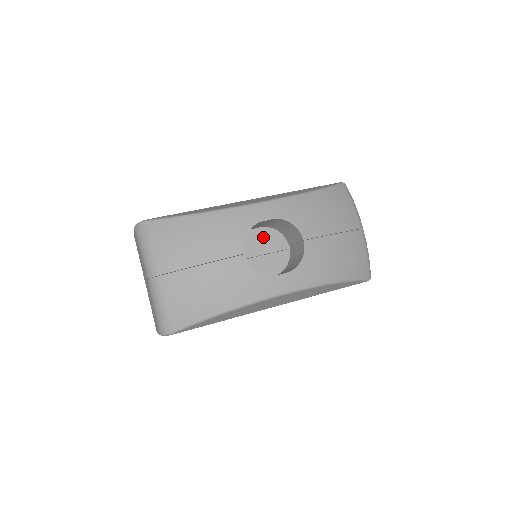
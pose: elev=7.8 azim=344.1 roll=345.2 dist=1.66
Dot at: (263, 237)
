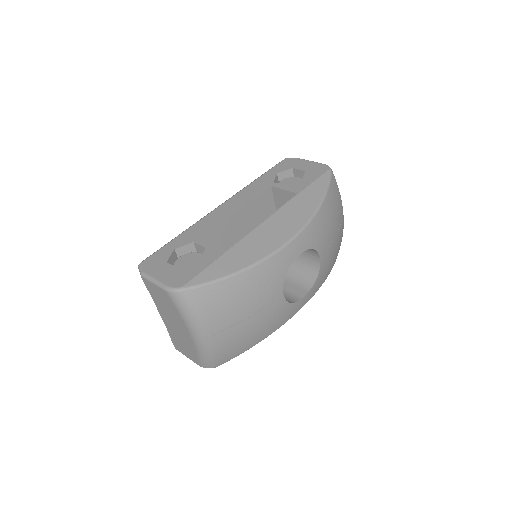
Dot at: occluded
